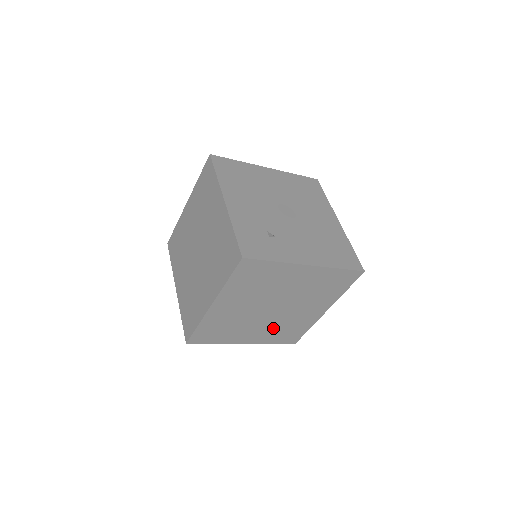
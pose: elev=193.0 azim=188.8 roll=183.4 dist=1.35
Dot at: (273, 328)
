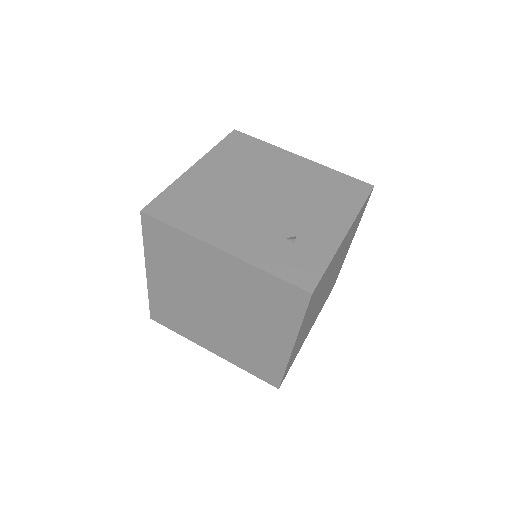
Dot at: (324, 299)
